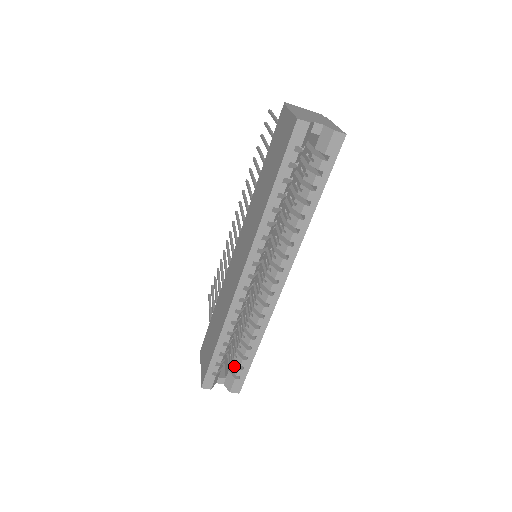
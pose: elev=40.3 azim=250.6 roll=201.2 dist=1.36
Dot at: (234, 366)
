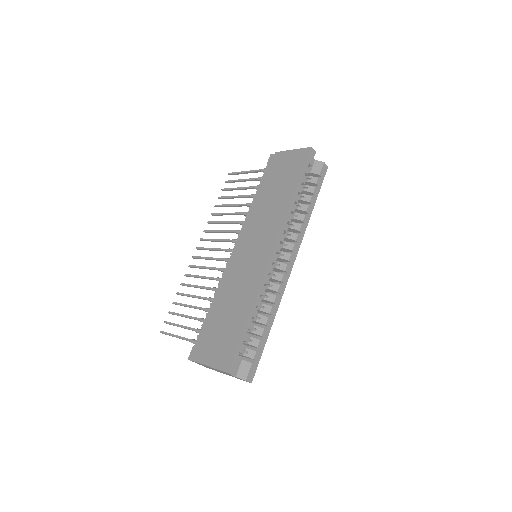
Dot at: (249, 351)
